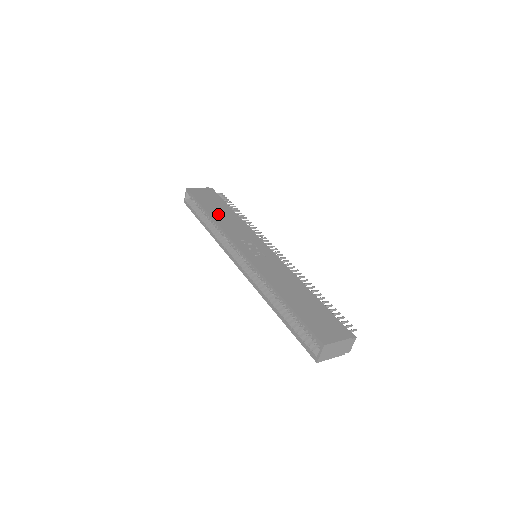
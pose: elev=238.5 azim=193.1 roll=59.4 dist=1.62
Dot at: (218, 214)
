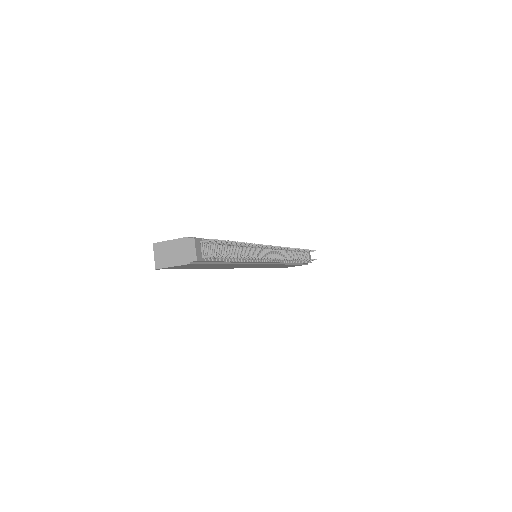
Dot at: occluded
